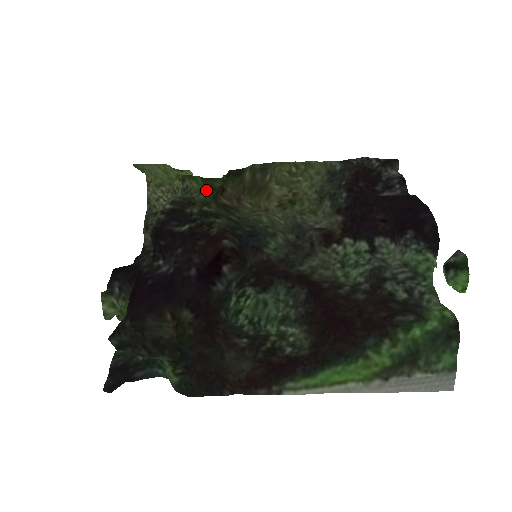
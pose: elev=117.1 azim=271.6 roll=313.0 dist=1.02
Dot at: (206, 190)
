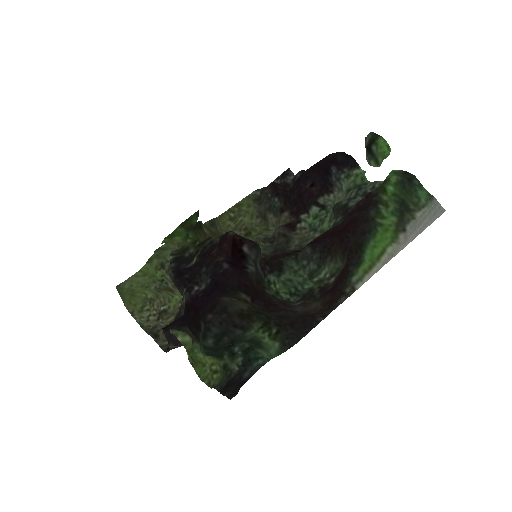
Dot at: (189, 233)
